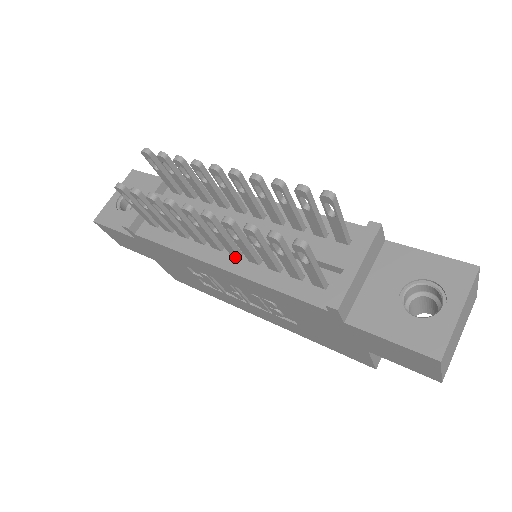
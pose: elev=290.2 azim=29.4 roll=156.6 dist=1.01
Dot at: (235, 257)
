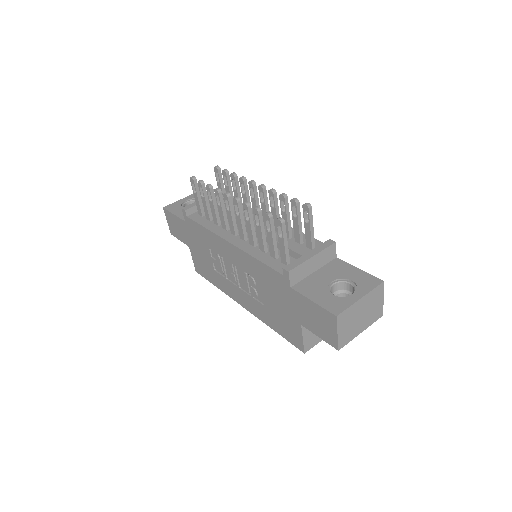
Dot at: (242, 240)
